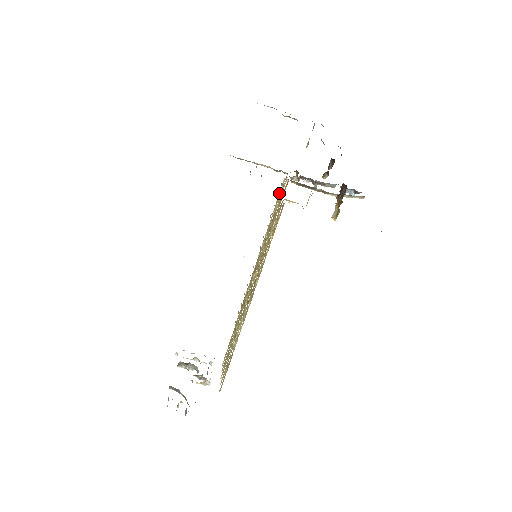
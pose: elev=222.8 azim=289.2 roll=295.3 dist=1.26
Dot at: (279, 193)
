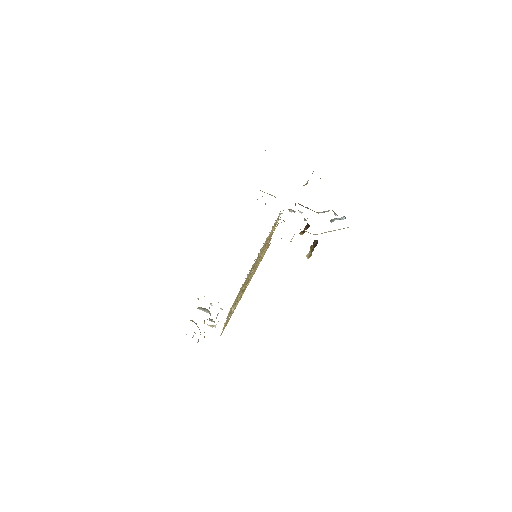
Dot at: occluded
